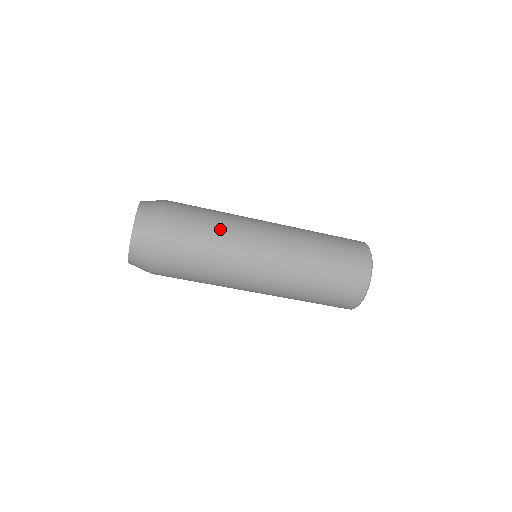
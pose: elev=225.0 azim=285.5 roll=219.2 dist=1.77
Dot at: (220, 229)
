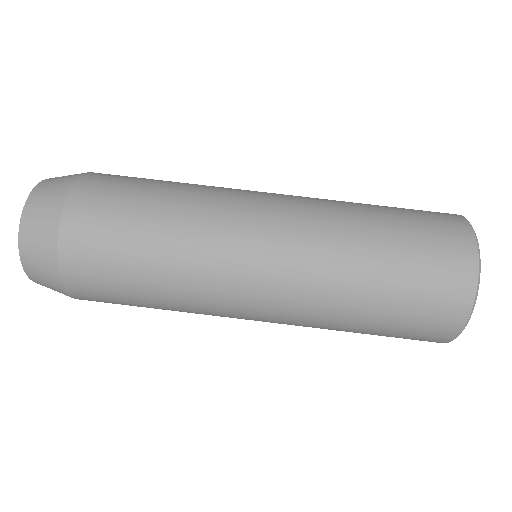
Dot at: (178, 191)
